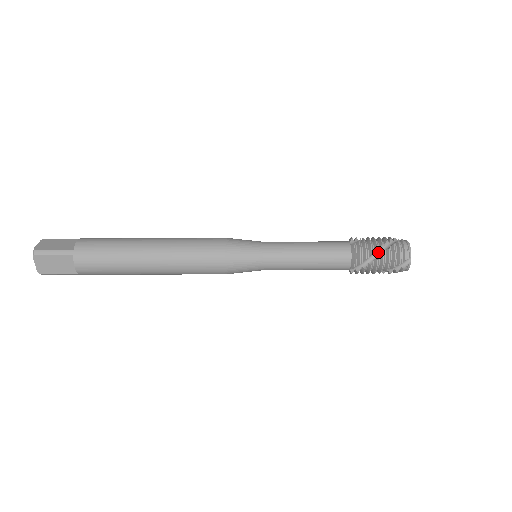
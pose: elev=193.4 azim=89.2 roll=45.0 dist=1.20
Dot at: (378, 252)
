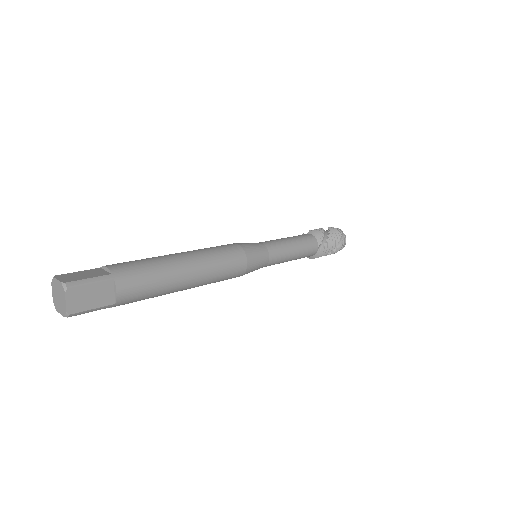
Dot at: occluded
